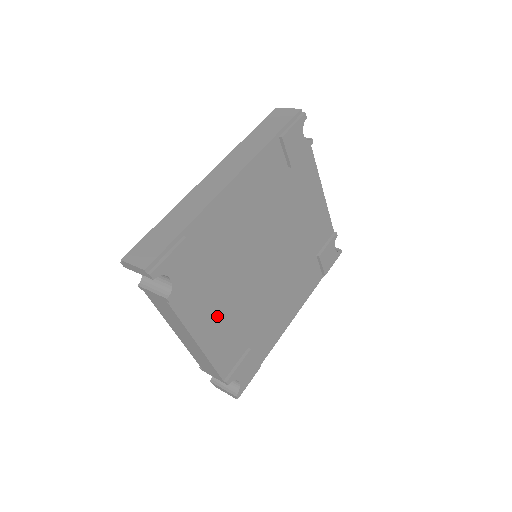
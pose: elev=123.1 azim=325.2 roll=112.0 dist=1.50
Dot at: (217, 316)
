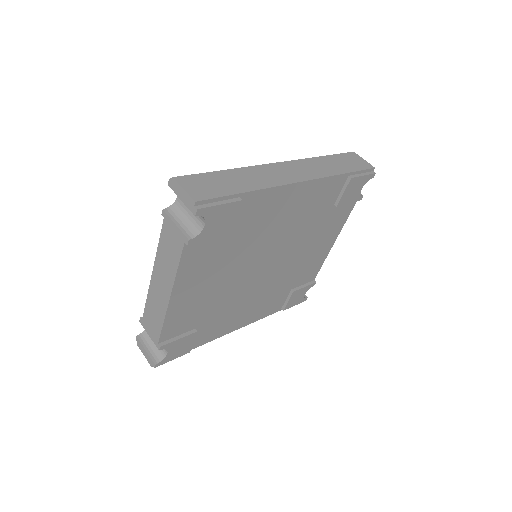
Dot at: (201, 284)
